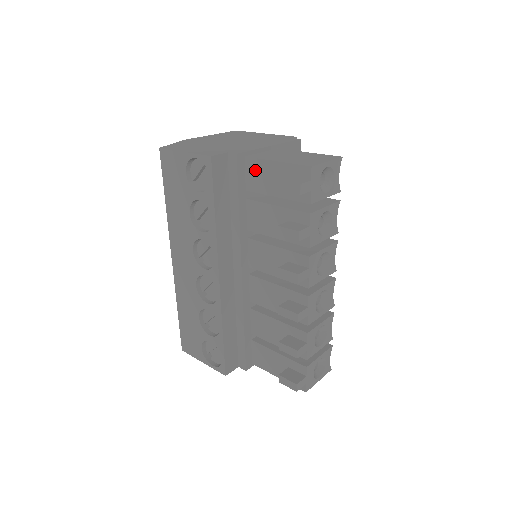
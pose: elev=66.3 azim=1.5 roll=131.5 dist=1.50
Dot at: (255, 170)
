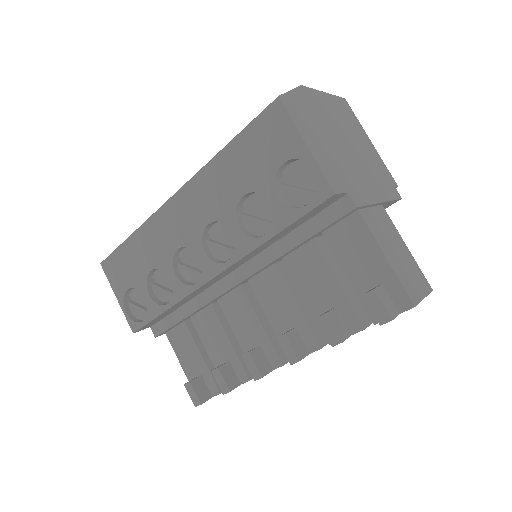
Dot at: (354, 233)
